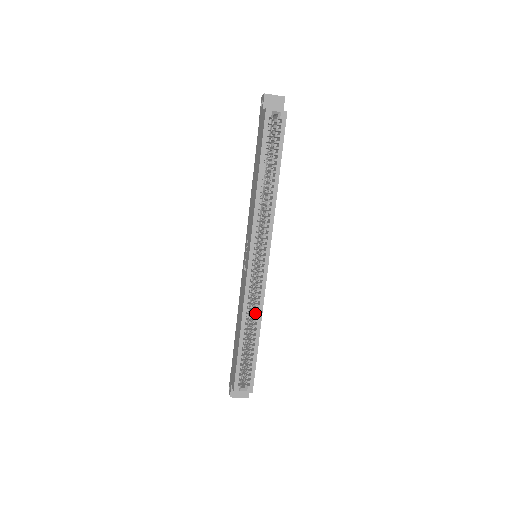
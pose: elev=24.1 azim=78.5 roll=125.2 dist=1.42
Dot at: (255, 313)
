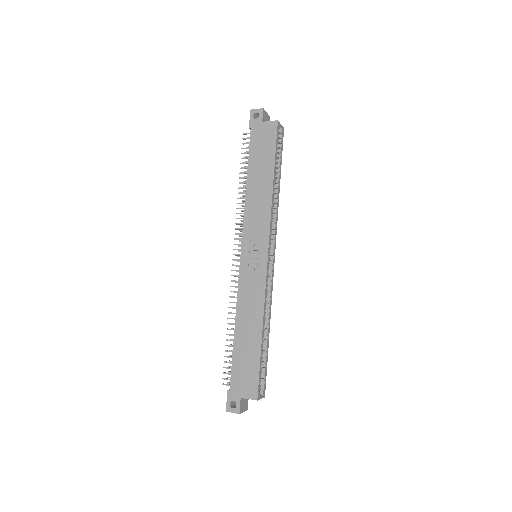
Dot at: occluded
